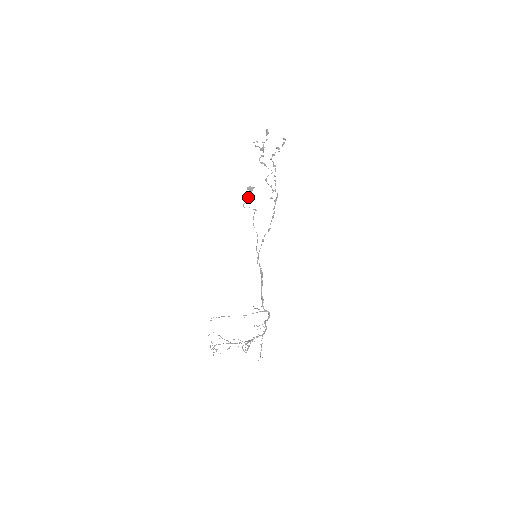
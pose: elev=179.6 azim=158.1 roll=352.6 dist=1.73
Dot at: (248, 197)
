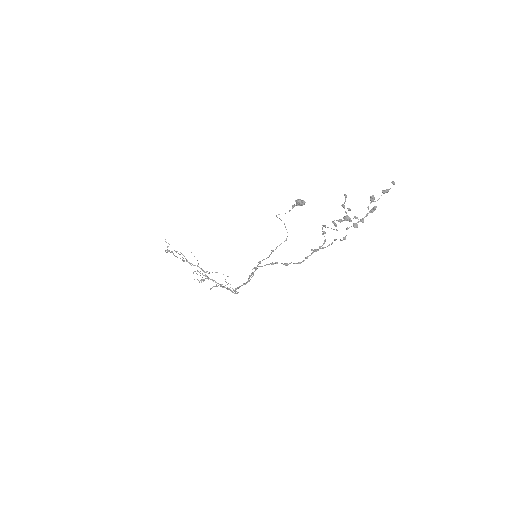
Dot at: (289, 210)
